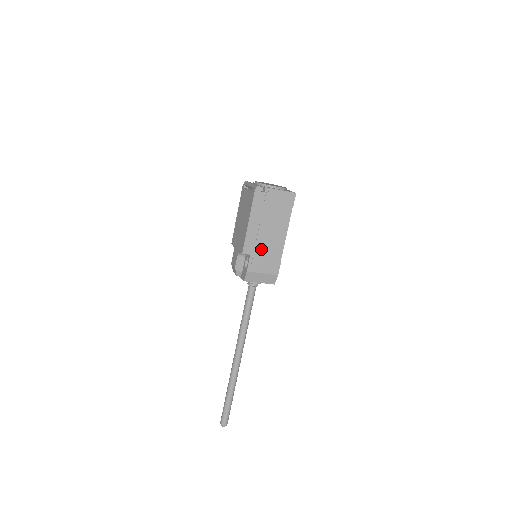
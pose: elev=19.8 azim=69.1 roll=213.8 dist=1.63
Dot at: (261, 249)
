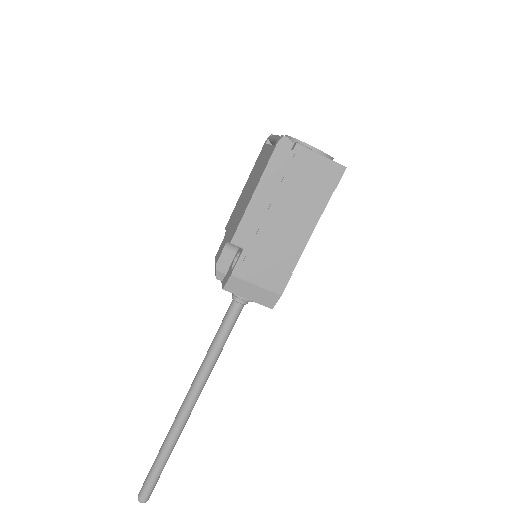
Dot at: (264, 245)
